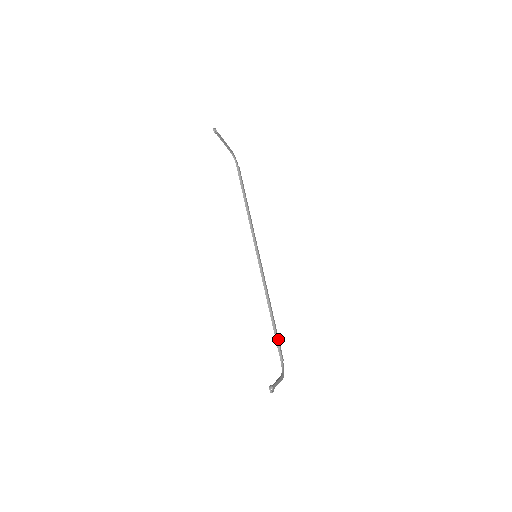
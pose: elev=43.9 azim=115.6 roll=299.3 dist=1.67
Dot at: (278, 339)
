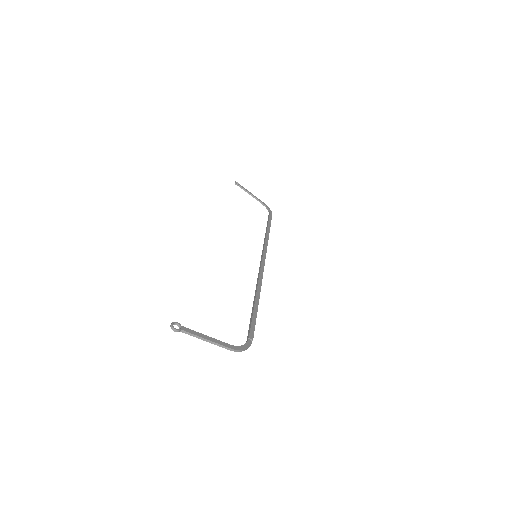
Dot at: (254, 319)
